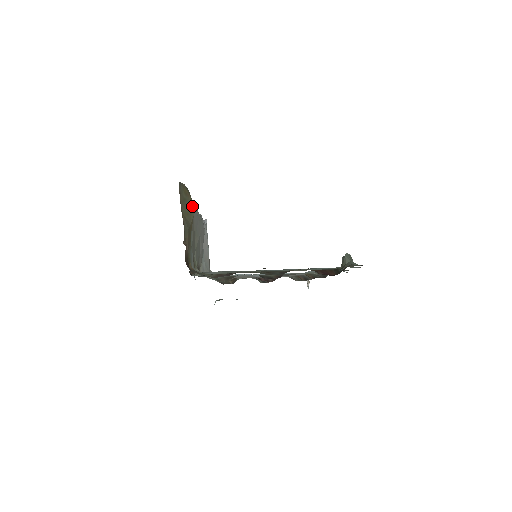
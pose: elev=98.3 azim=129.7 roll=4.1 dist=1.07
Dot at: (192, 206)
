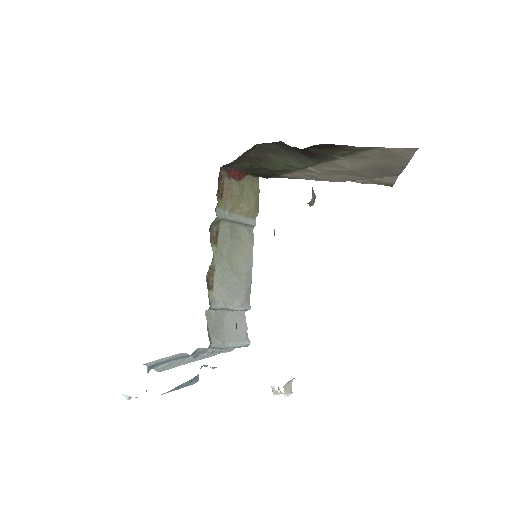
Dot at: (252, 206)
